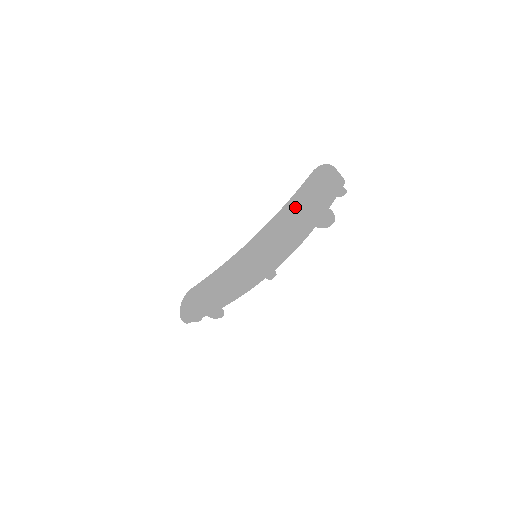
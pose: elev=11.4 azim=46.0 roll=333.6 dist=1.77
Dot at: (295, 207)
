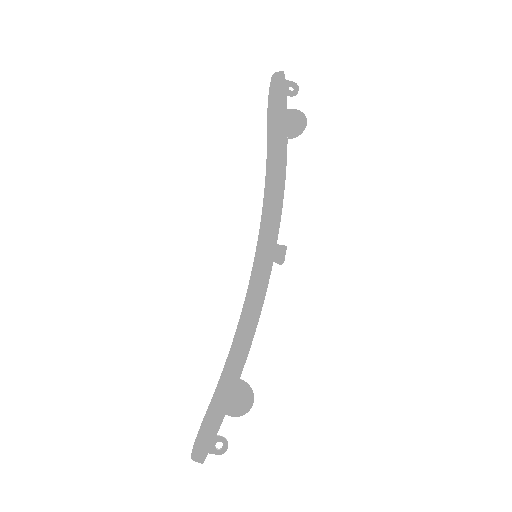
Dot at: (268, 162)
